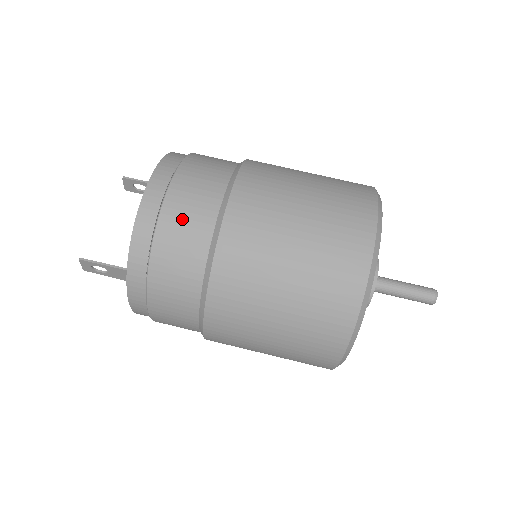
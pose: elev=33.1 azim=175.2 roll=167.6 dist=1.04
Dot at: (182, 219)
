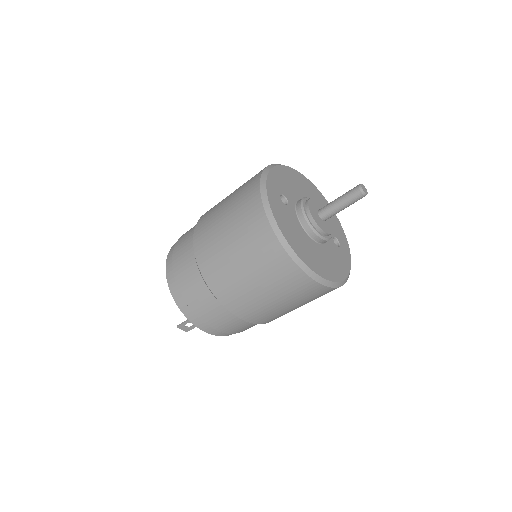
Dot at: (182, 268)
